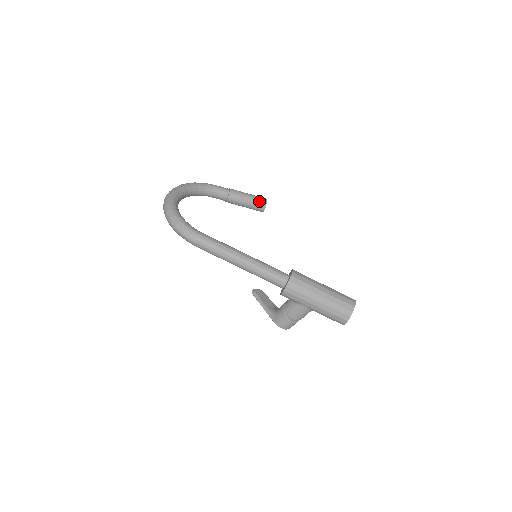
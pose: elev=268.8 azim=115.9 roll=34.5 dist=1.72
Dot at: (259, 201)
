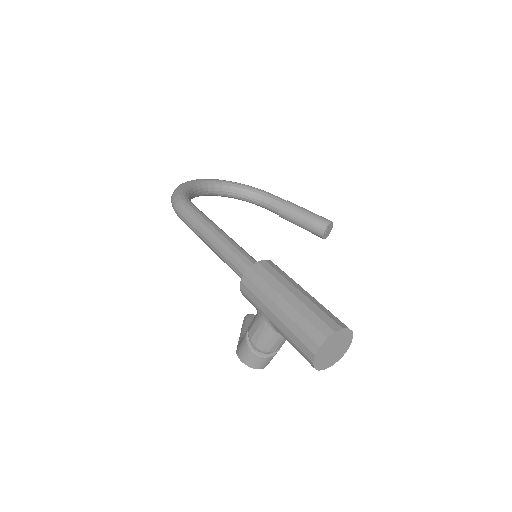
Dot at: (319, 220)
